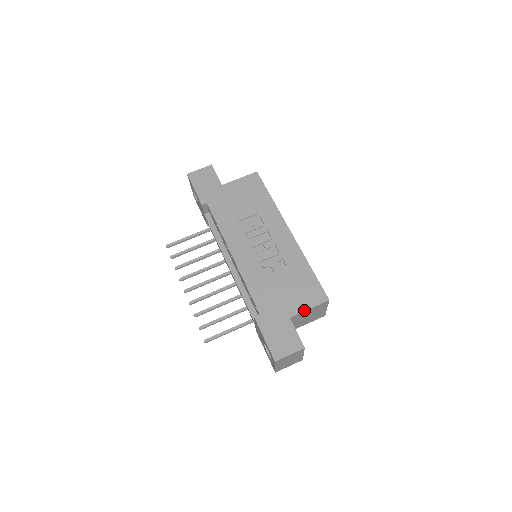
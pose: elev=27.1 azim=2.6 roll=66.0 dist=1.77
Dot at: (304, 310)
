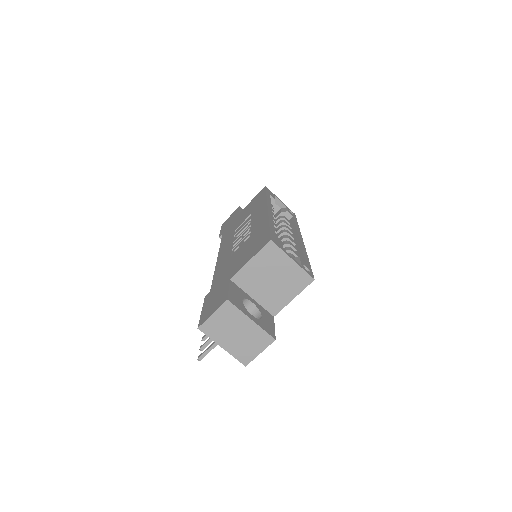
Dot at: (245, 264)
